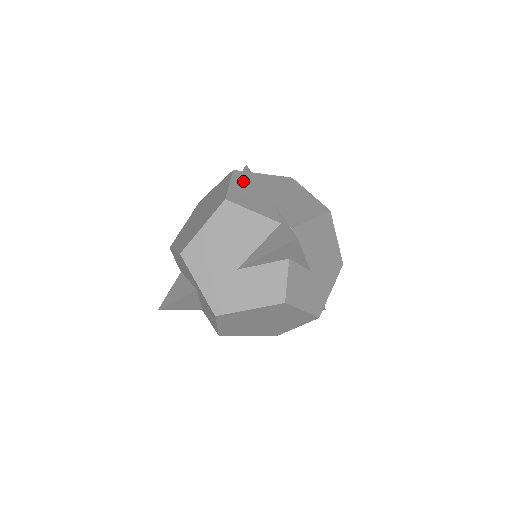
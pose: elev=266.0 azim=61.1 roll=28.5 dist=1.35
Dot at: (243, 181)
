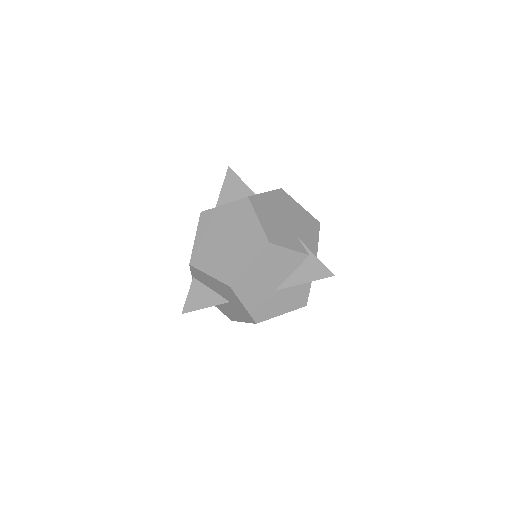
Dot at: (263, 211)
